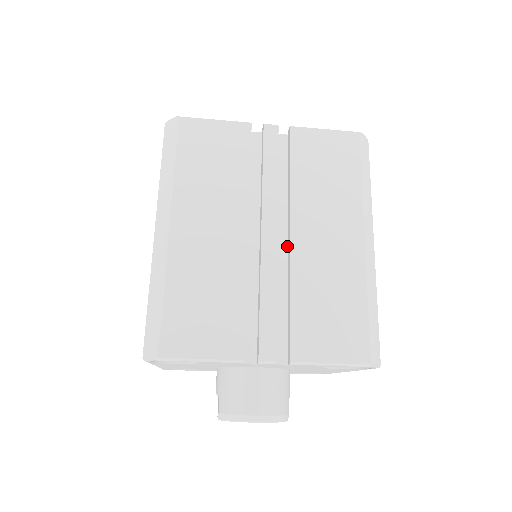
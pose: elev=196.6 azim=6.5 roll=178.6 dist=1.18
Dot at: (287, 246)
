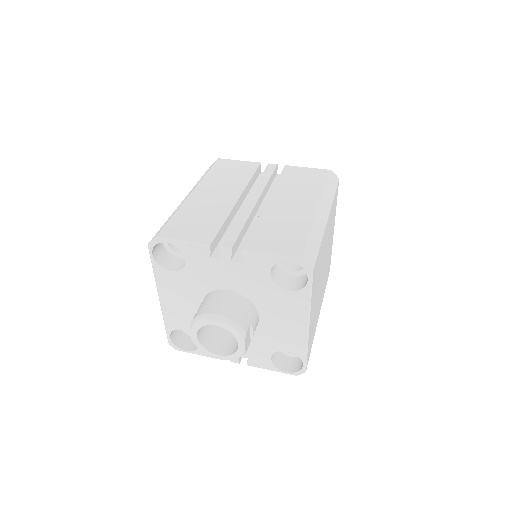
Dot at: occluded
